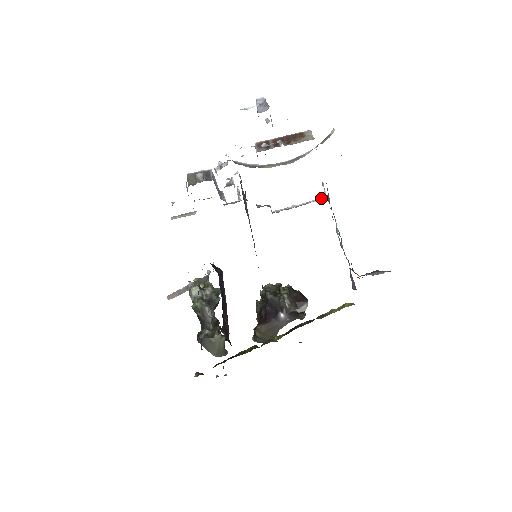
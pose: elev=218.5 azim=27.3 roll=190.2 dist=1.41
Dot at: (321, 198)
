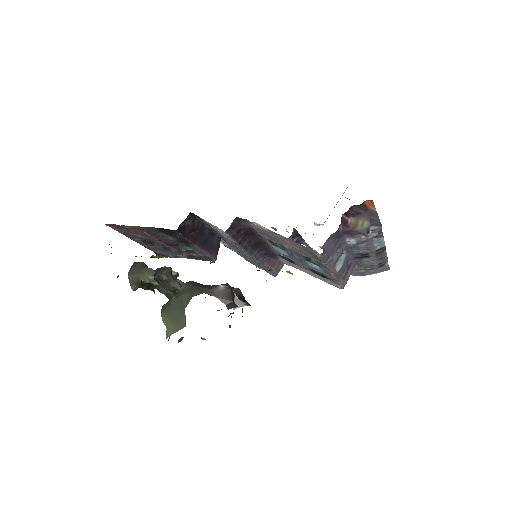
Dot at: occluded
